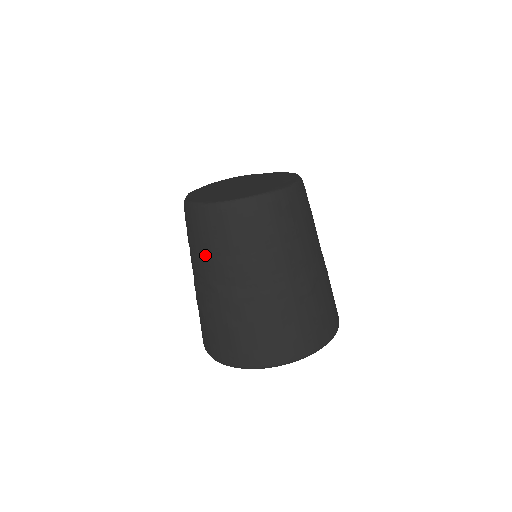
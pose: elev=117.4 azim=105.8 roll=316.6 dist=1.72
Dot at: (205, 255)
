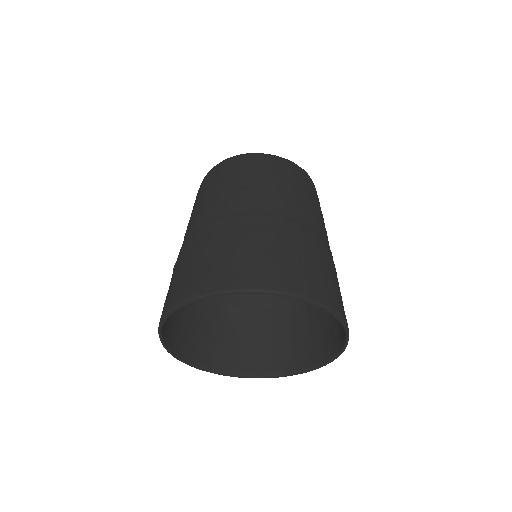
Dot at: (198, 204)
